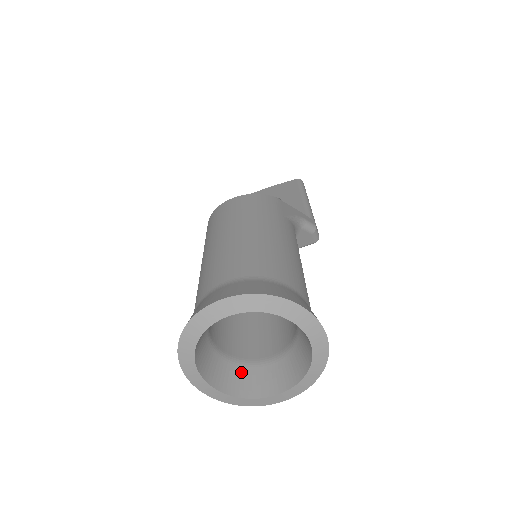
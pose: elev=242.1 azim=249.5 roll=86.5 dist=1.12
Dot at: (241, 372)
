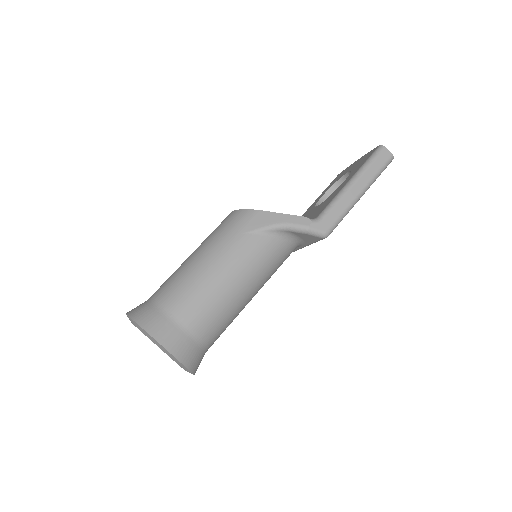
Dot at: occluded
